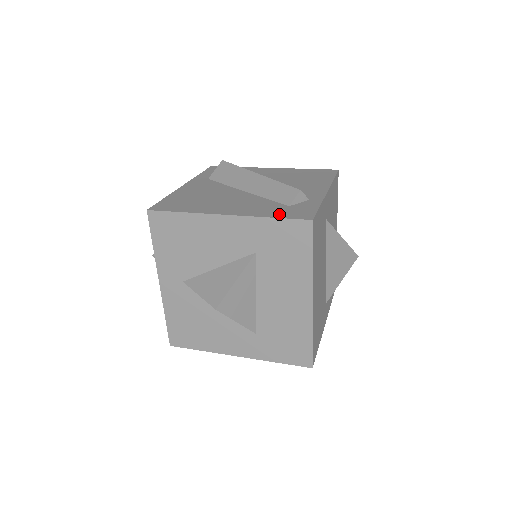
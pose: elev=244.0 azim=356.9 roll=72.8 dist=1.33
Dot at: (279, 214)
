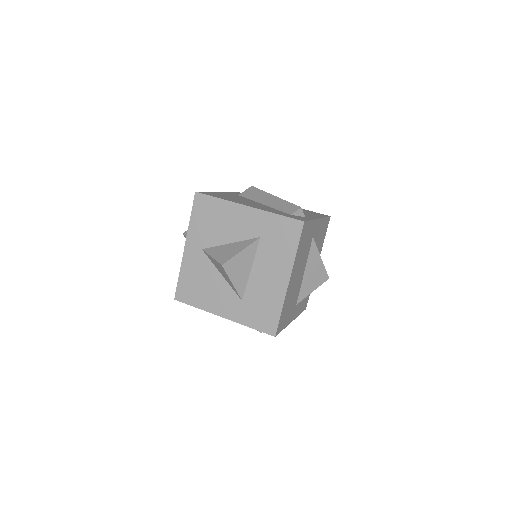
Dot at: (283, 215)
